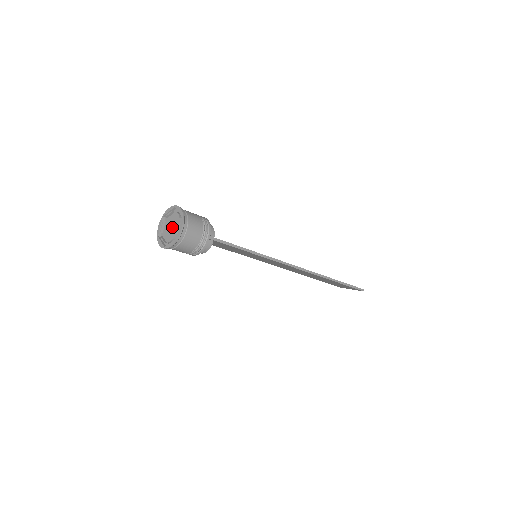
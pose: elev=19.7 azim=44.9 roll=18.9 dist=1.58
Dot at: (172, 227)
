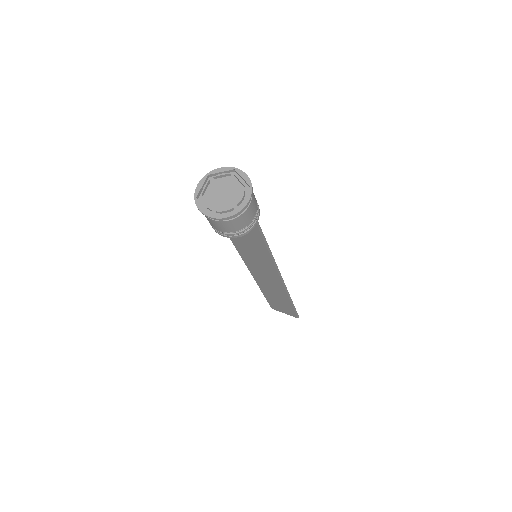
Dot at: (224, 193)
